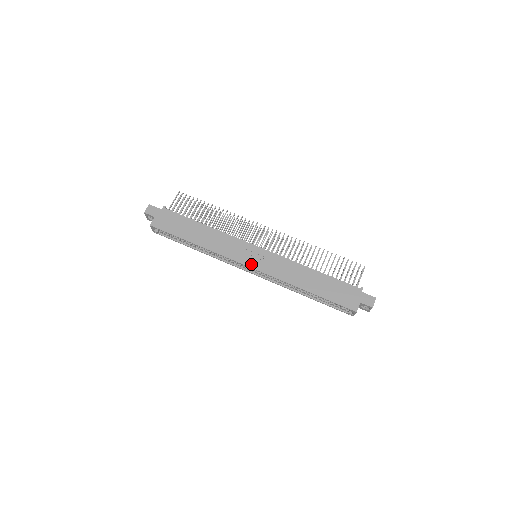
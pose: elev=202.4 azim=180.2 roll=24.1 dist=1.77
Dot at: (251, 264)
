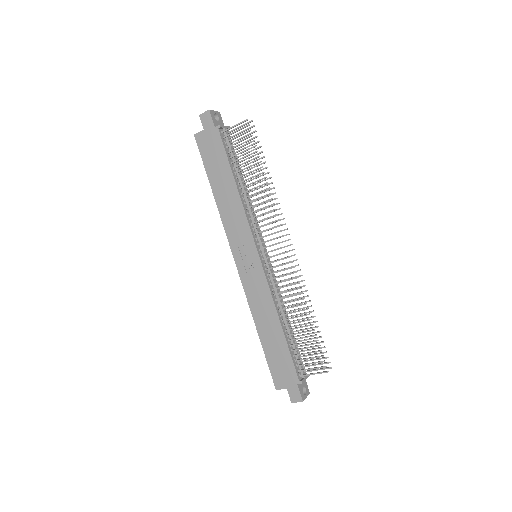
Dot at: (239, 262)
